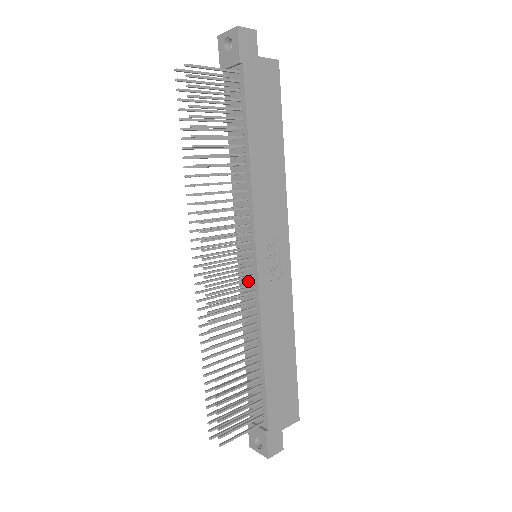
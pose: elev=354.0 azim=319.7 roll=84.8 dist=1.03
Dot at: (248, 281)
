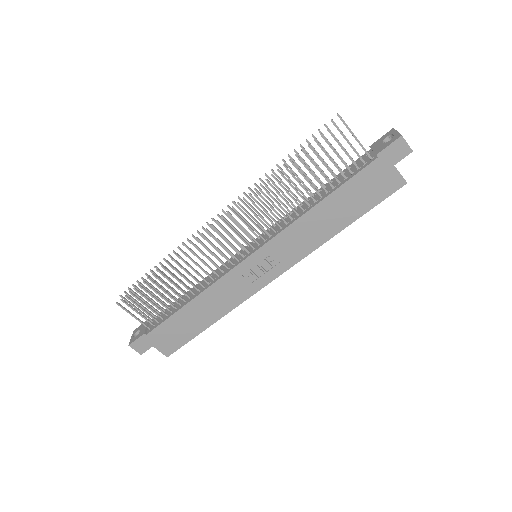
Dot at: (235, 260)
